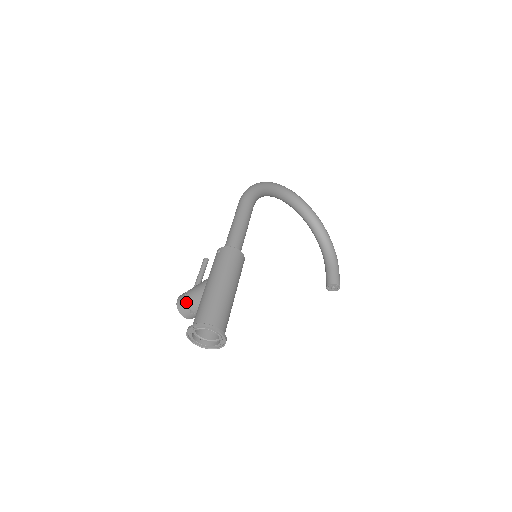
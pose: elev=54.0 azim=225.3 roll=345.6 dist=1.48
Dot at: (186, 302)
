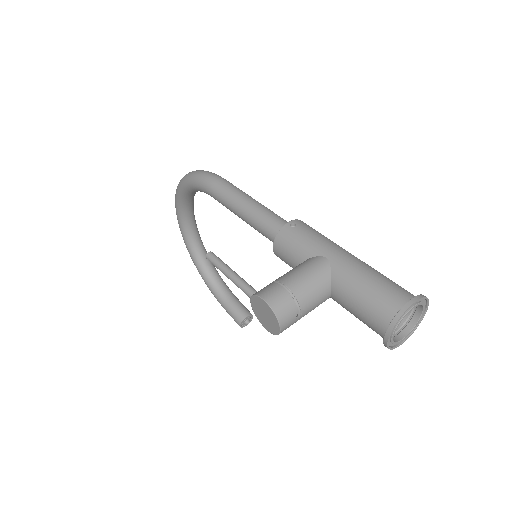
Dot at: (295, 297)
